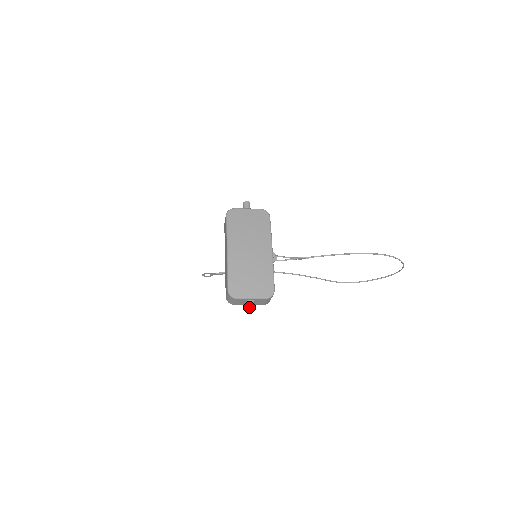
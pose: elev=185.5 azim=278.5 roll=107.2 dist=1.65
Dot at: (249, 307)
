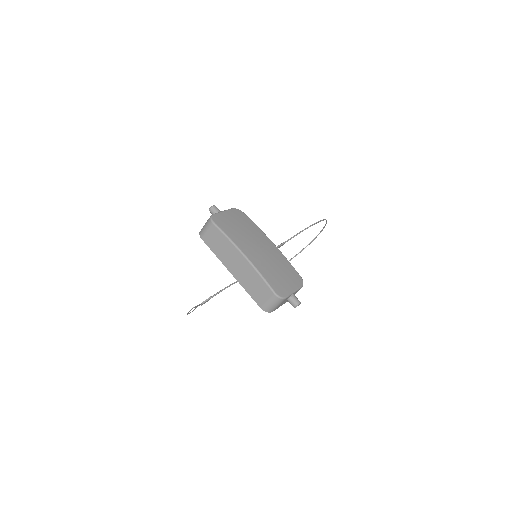
Dot at: (297, 302)
